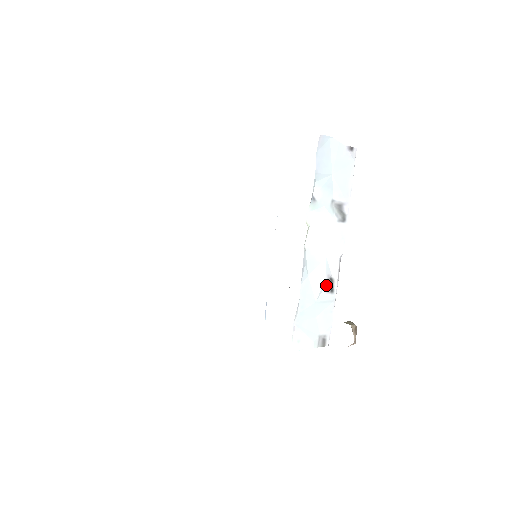
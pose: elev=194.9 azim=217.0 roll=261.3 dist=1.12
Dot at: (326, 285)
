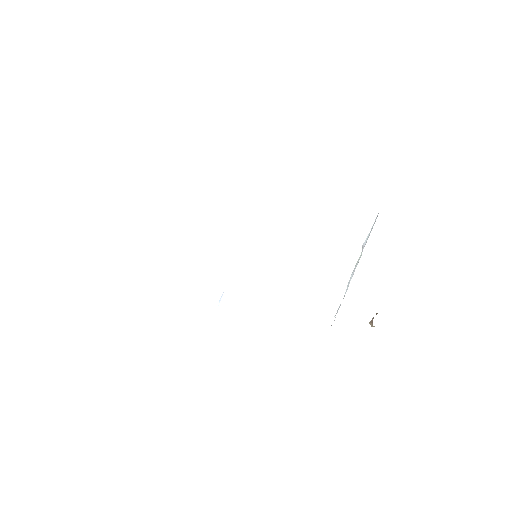
Dot at: (346, 291)
